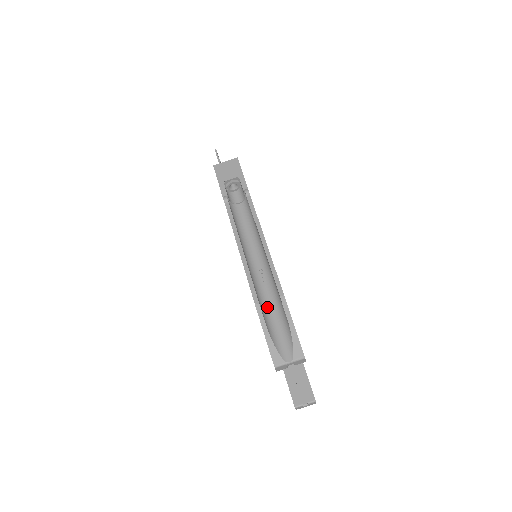
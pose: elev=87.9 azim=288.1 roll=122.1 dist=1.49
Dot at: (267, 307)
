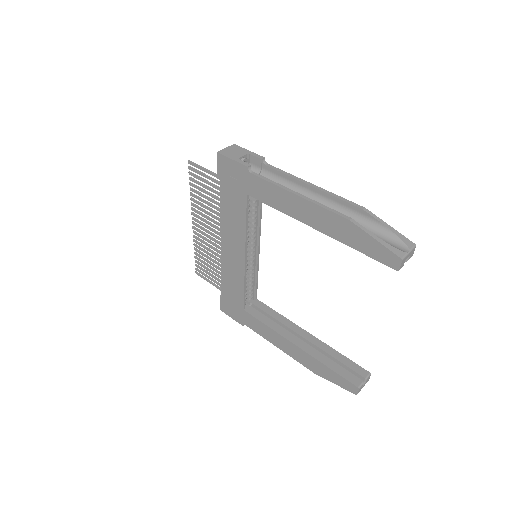
Dot at: occluded
